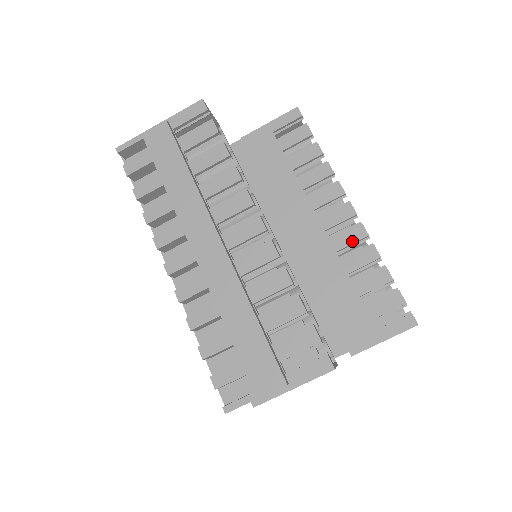
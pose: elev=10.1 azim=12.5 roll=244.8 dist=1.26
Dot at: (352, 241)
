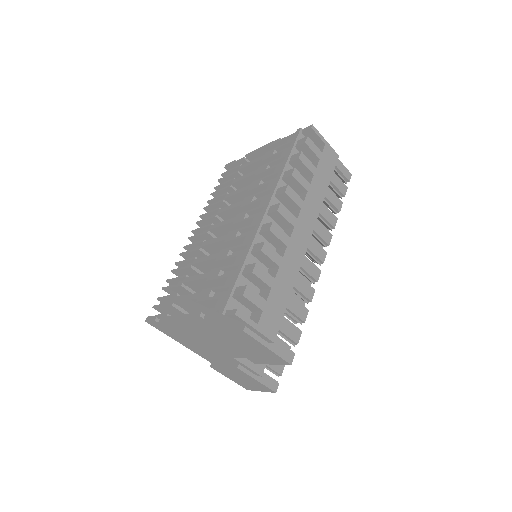
Dot at: occluded
